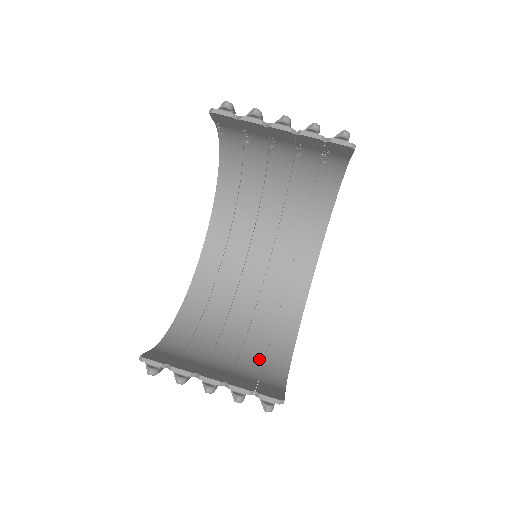
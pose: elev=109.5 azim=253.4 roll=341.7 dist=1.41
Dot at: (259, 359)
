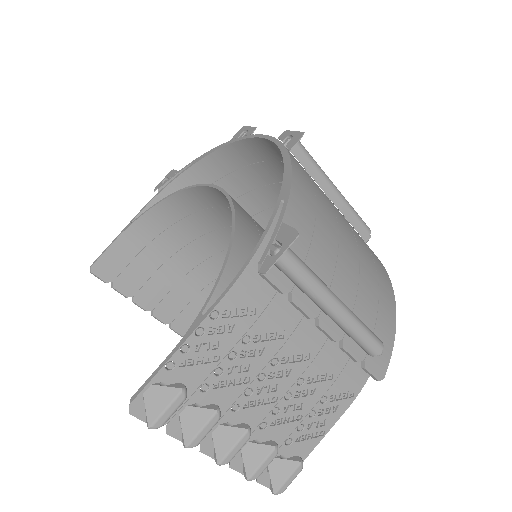
Dot at: (214, 274)
